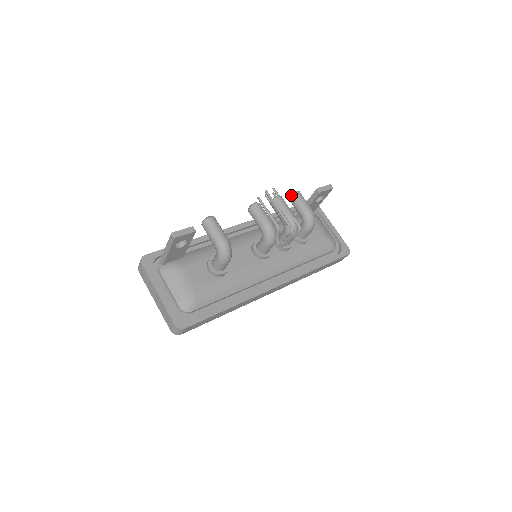
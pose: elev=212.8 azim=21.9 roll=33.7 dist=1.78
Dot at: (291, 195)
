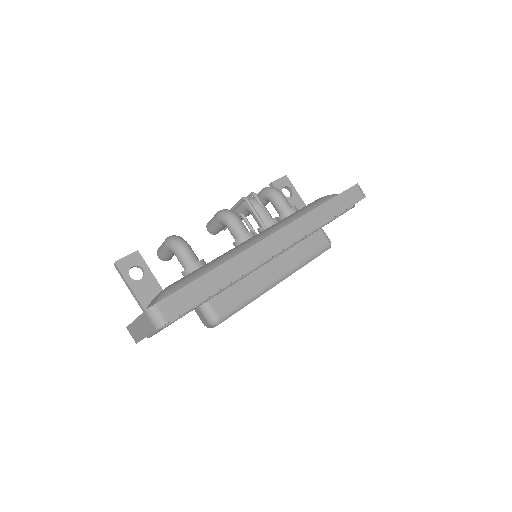
Dot at: occluded
